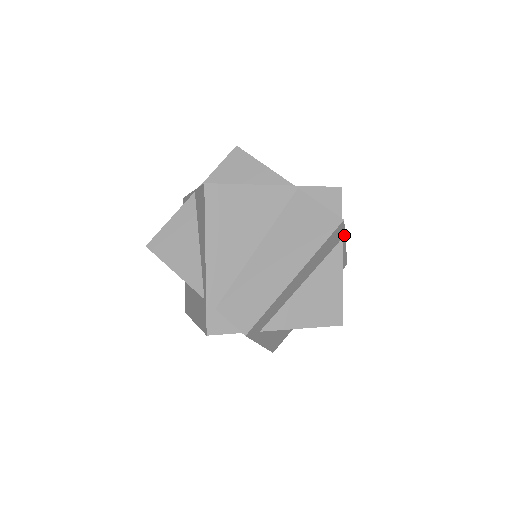
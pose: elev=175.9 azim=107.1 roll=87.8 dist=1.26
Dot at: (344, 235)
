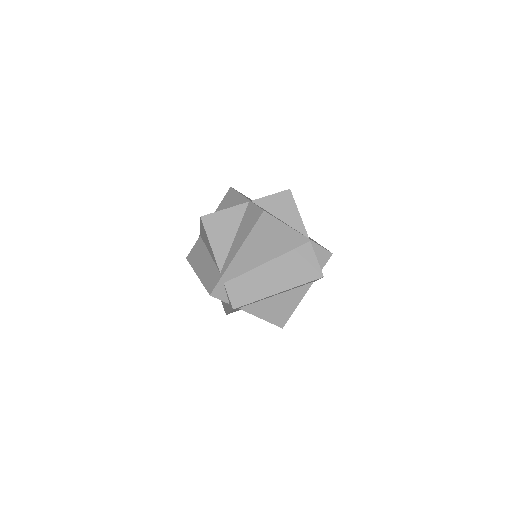
Dot at: (316, 280)
